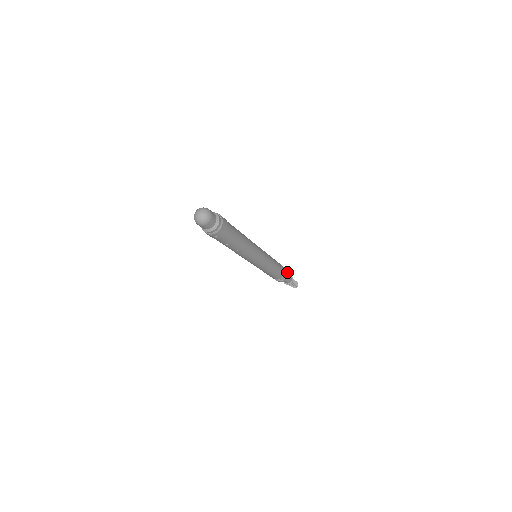
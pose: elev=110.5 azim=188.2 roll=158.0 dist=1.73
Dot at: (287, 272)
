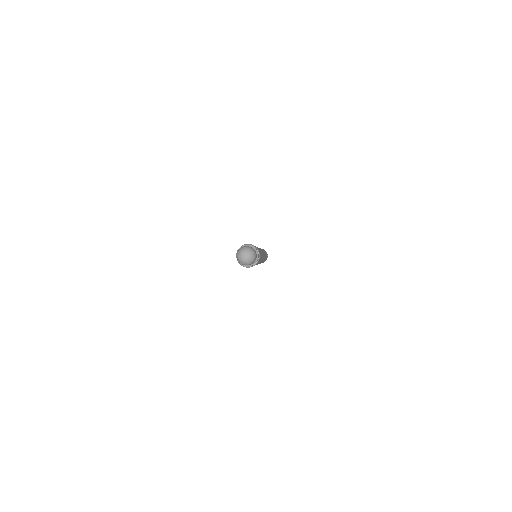
Dot at: (267, 255)
